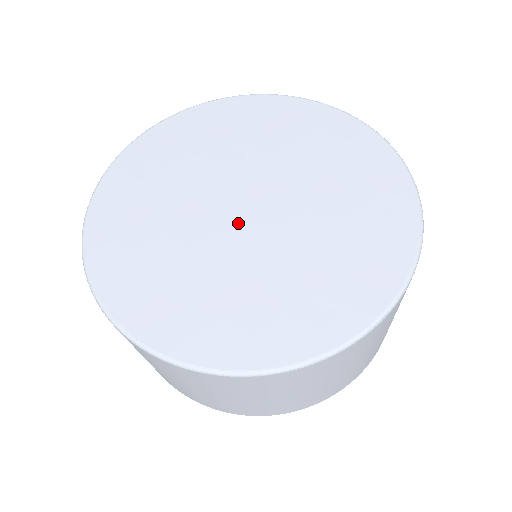
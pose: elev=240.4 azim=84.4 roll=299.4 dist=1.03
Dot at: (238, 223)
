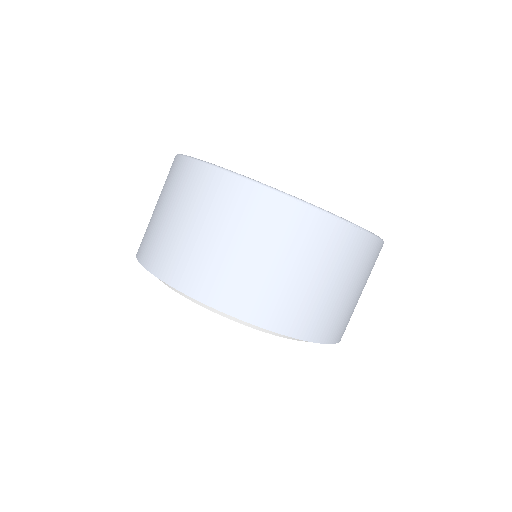
Dot at: occluded
